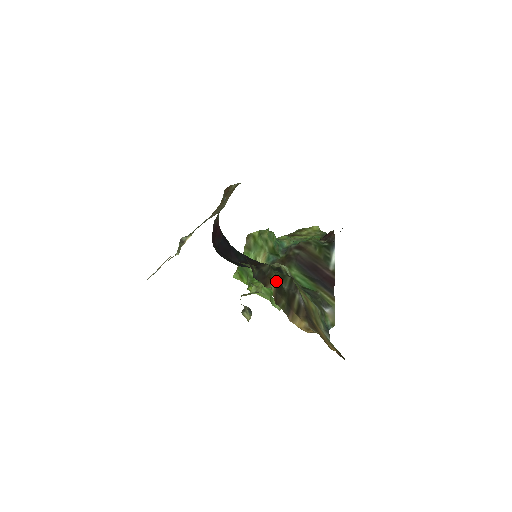
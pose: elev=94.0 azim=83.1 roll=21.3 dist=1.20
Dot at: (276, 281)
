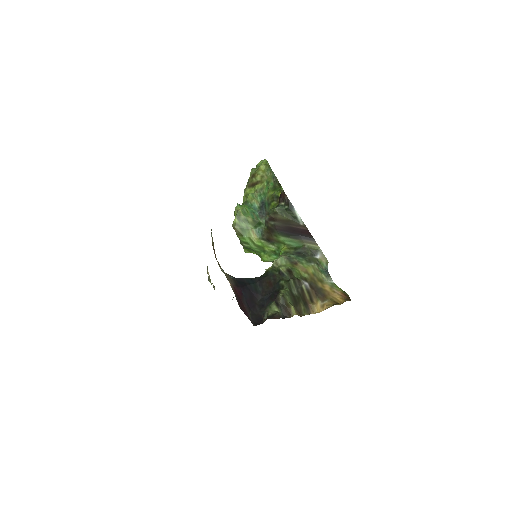
Dot at: (291, 300)
